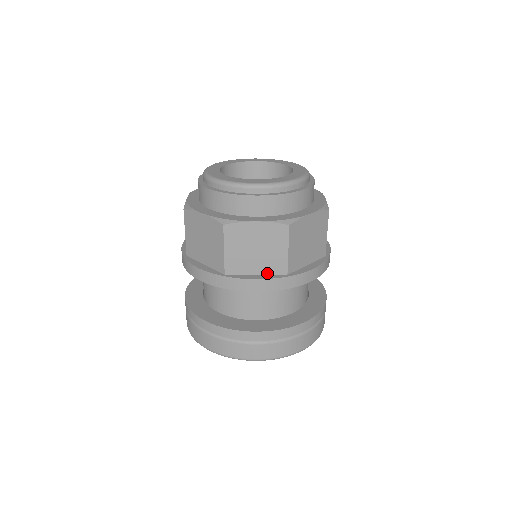
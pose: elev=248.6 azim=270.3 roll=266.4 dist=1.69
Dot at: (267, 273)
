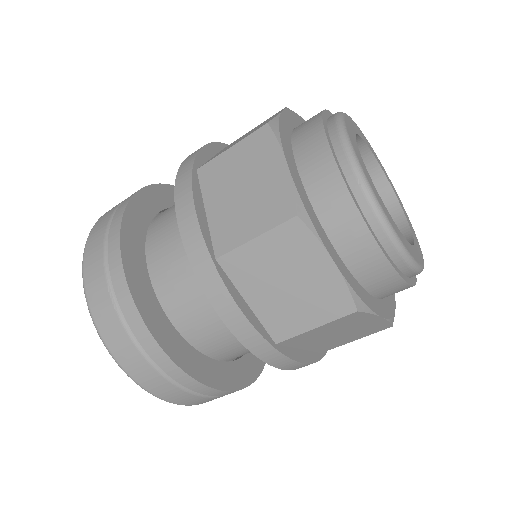
Dot at: (311, 349)
